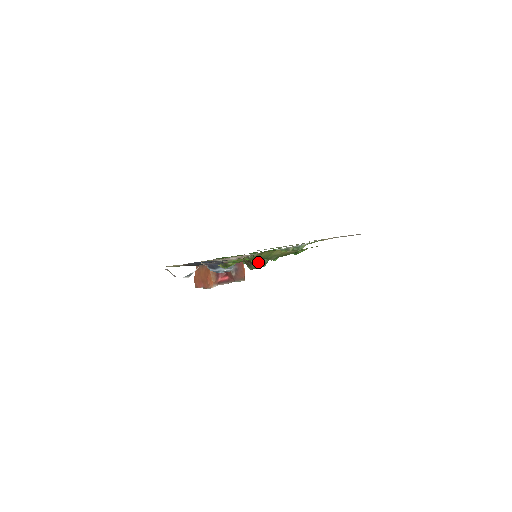
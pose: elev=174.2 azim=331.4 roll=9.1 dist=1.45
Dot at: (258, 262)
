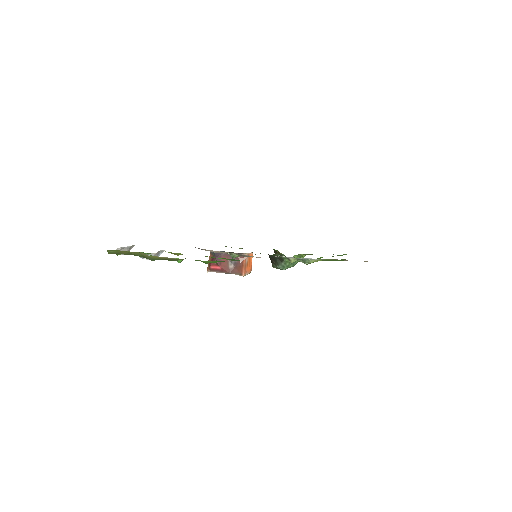
Dot at: (276, 263)
